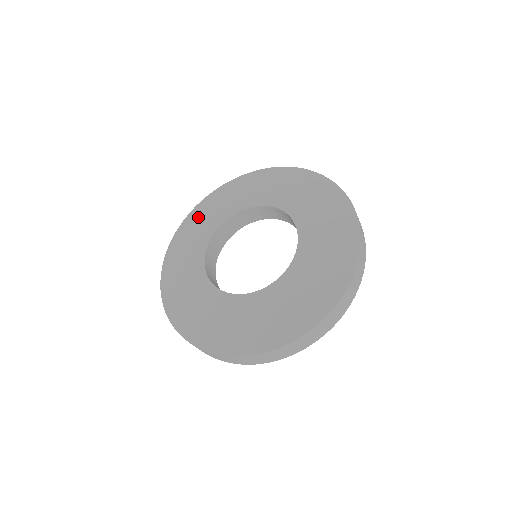
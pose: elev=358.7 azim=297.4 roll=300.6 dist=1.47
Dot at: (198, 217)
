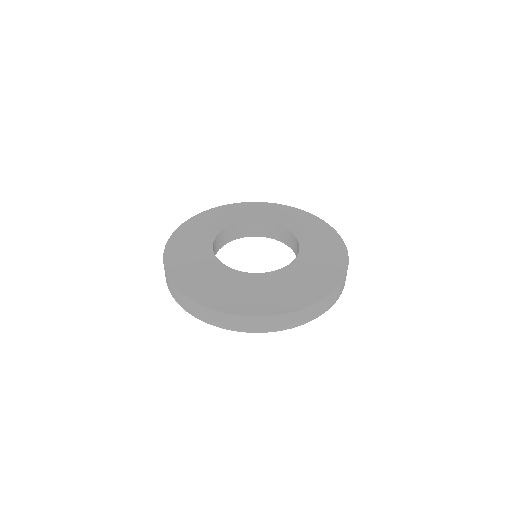
Dot at: (192, 227)
